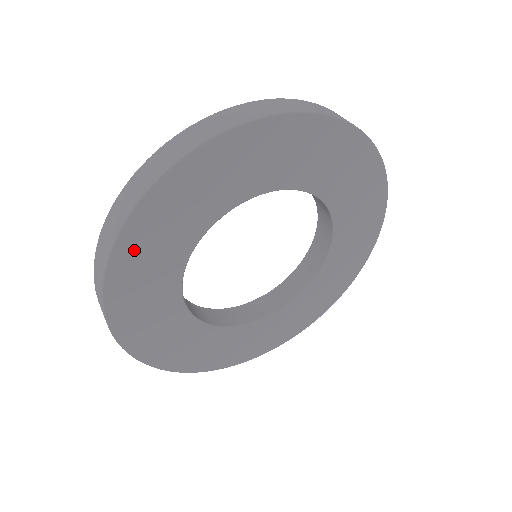
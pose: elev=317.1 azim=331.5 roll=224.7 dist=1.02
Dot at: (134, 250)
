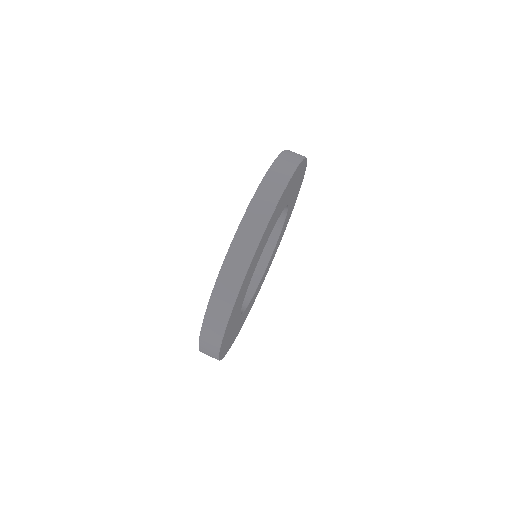
Dot at: (245, 282)
